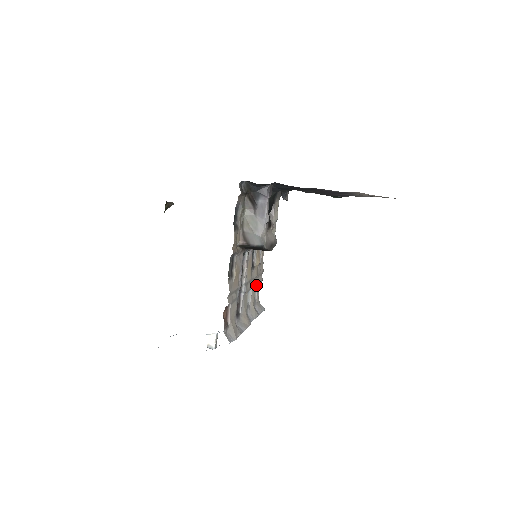
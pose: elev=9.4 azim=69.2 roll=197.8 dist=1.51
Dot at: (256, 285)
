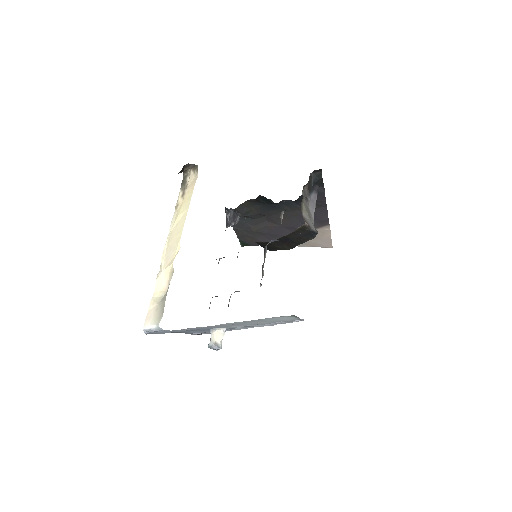
Dot at: occluded
